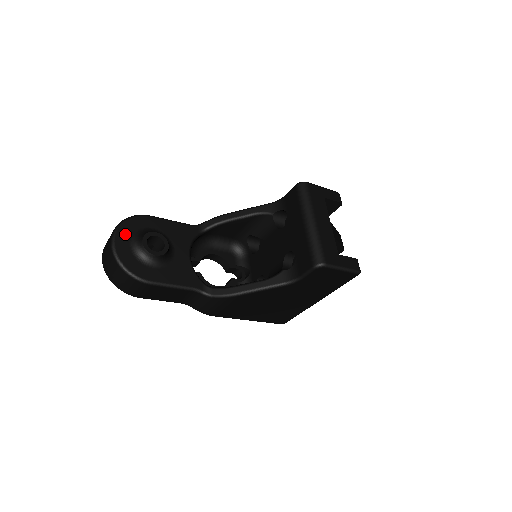
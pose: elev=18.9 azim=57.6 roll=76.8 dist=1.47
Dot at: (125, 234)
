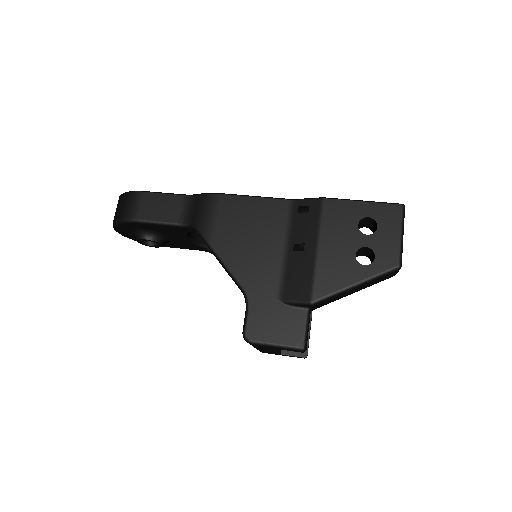
Dot at: (123, 230)
